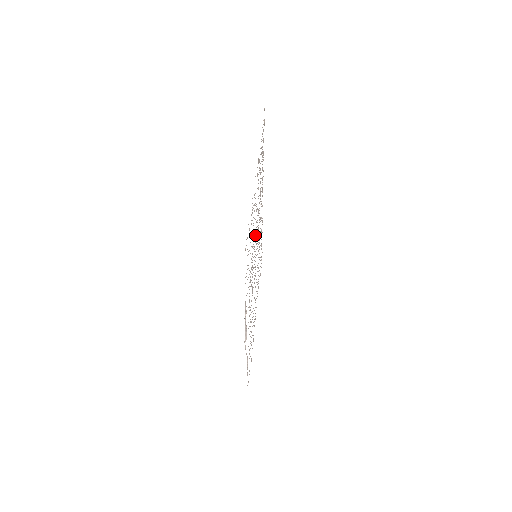
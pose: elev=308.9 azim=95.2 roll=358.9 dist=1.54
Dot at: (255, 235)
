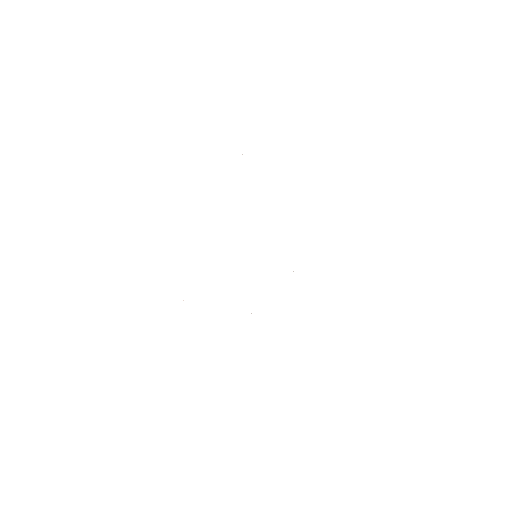
Dot at: occluded
